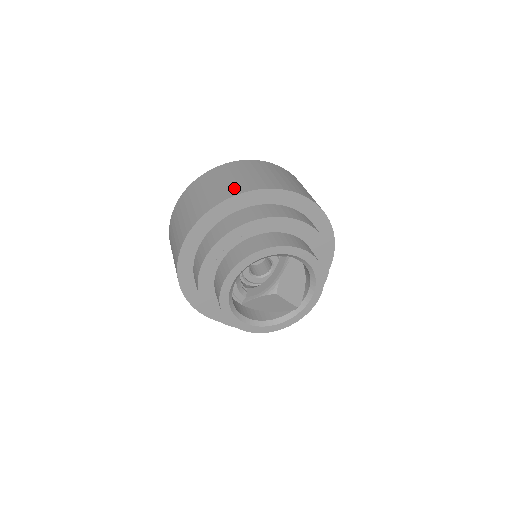
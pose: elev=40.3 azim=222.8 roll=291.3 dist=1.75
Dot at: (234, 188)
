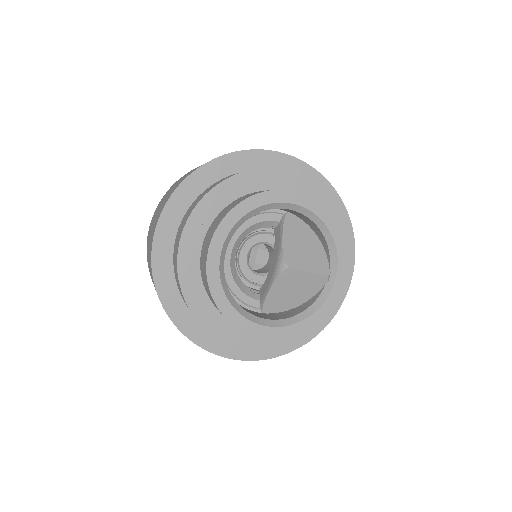
Dot at: occluded
